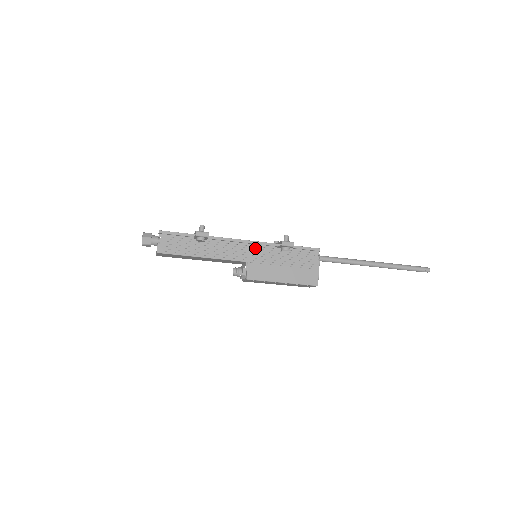
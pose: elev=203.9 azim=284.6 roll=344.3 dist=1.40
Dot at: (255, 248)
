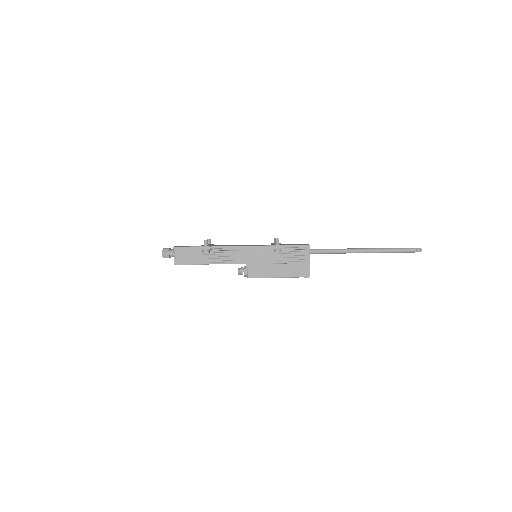
Dot at: (252, 252)
